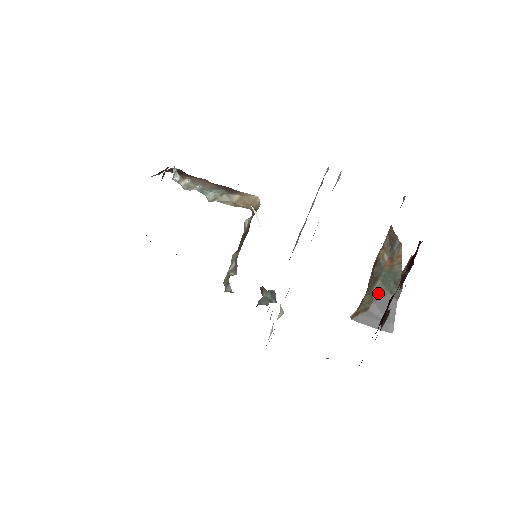
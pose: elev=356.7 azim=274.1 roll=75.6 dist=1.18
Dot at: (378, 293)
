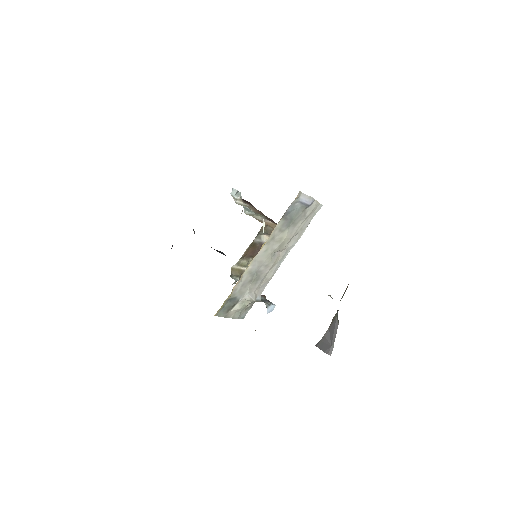
Dot at: (333, 319)
